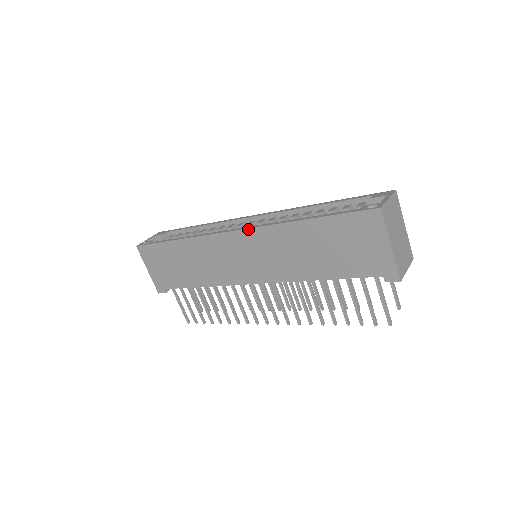
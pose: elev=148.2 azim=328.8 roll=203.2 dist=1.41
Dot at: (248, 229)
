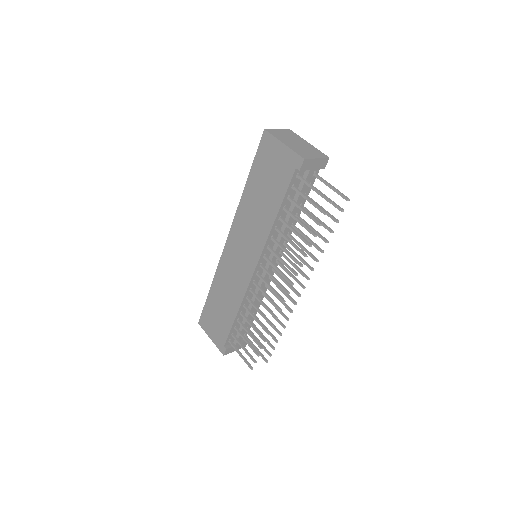
Dot at: (231, 228)
